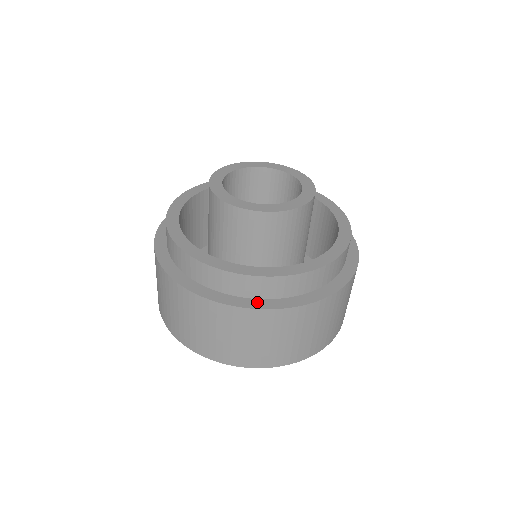
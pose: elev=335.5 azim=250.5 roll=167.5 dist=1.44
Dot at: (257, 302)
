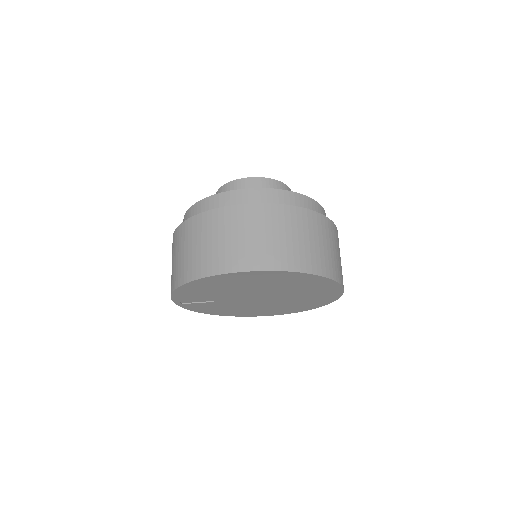
Dot at: occluded
